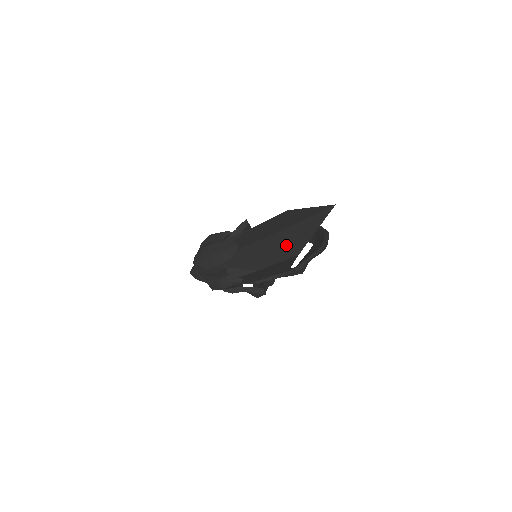
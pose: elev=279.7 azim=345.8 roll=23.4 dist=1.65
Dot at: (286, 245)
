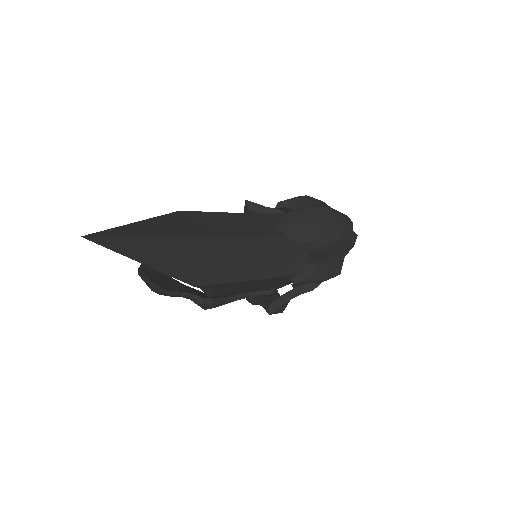
Dot at: occluded
